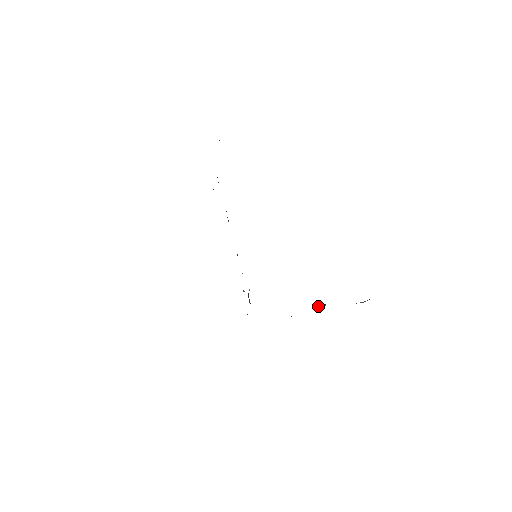
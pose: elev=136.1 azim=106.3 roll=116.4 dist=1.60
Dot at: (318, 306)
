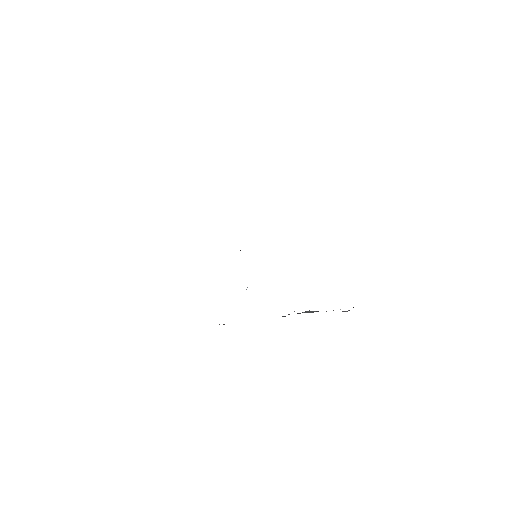
Dot at: (308, 311)
